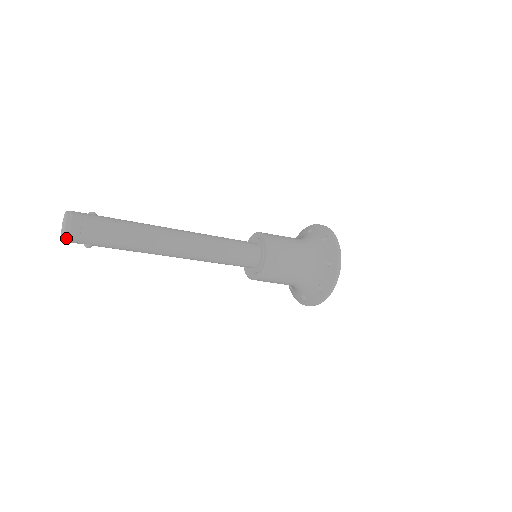
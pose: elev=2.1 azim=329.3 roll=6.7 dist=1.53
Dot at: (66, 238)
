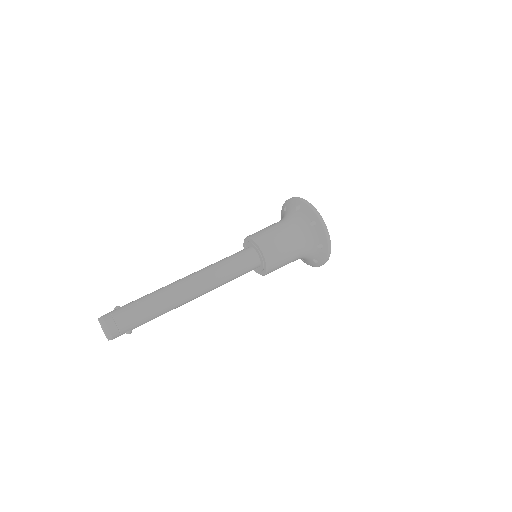
Dot at: (110, 337)
